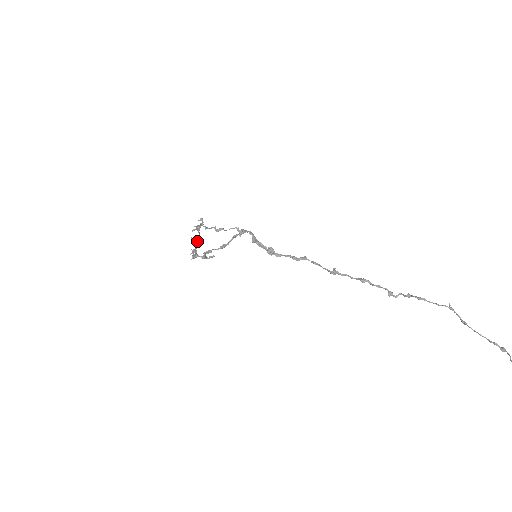
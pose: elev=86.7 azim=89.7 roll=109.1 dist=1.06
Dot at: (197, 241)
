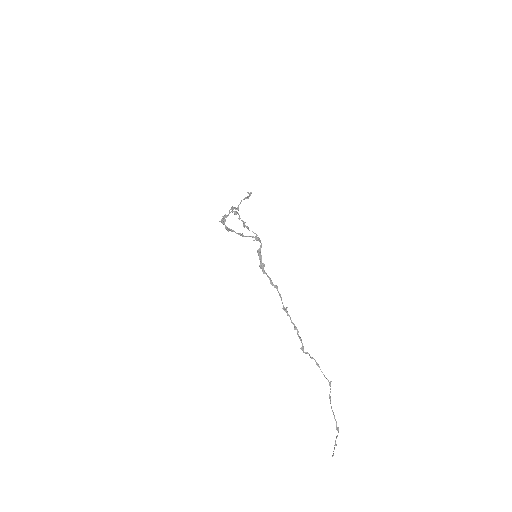
Dot at: occluded
